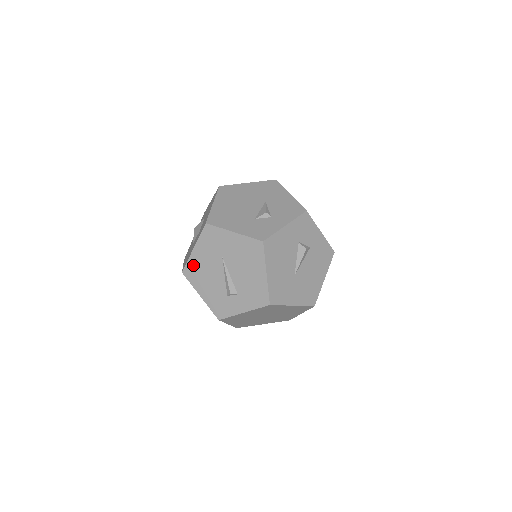
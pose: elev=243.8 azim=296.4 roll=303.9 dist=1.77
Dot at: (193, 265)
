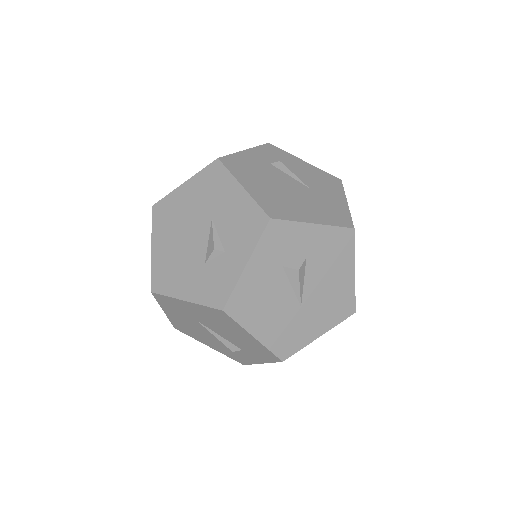
Dot at: (178, 324)
